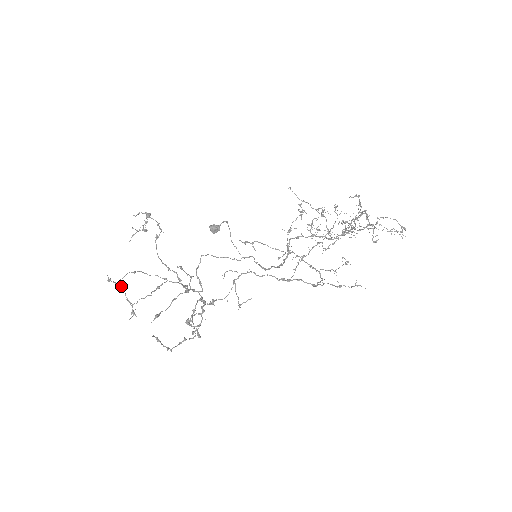
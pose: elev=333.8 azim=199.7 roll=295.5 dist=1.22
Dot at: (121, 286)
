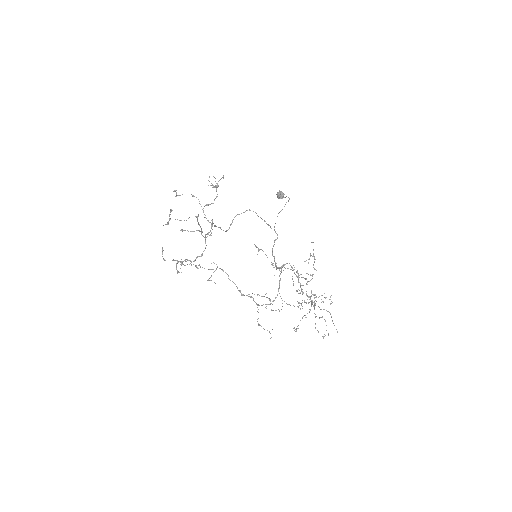
Dot at: (170, 210)
